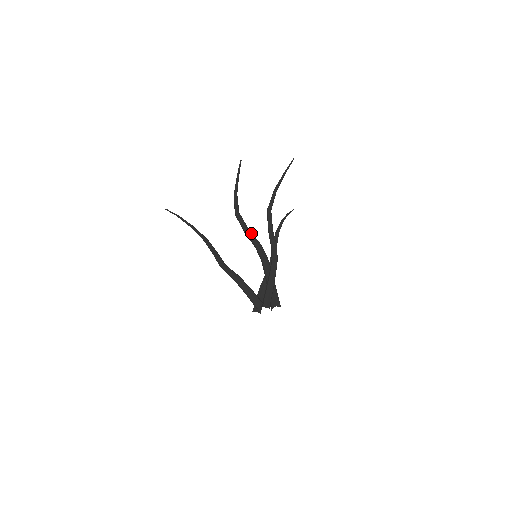
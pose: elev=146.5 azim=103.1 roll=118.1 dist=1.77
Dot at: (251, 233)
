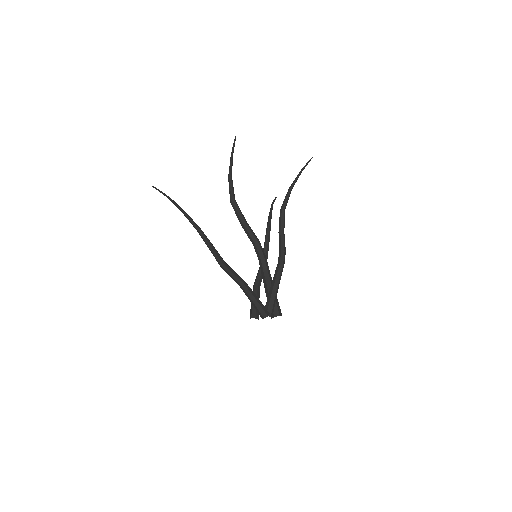
Dot at: (251, 229)
